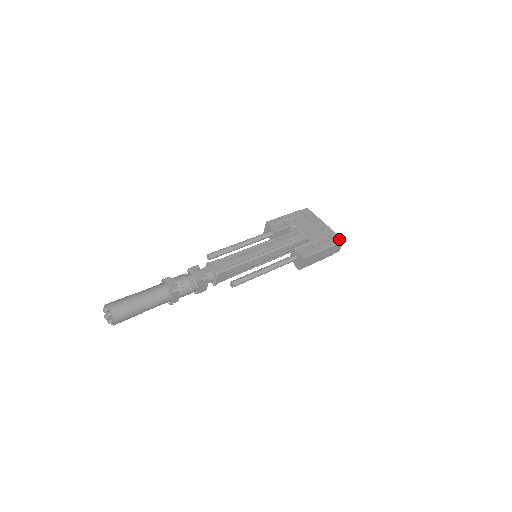
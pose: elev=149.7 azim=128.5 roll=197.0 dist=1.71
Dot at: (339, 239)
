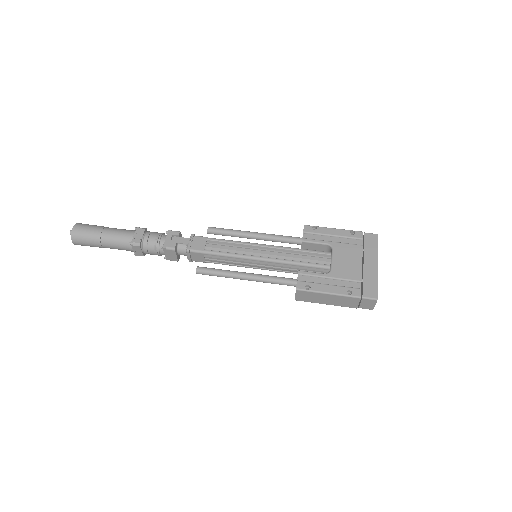
Dot at: (372, 294)
